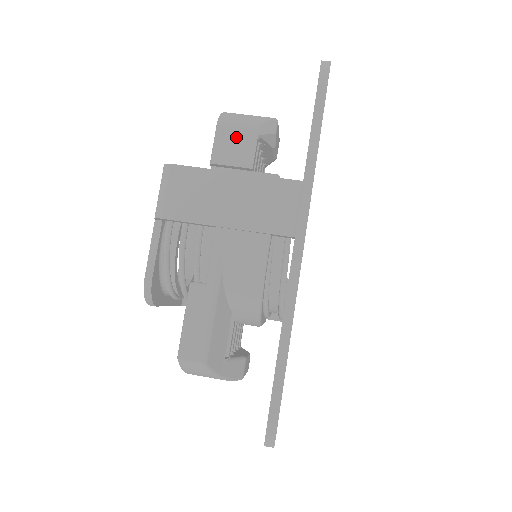
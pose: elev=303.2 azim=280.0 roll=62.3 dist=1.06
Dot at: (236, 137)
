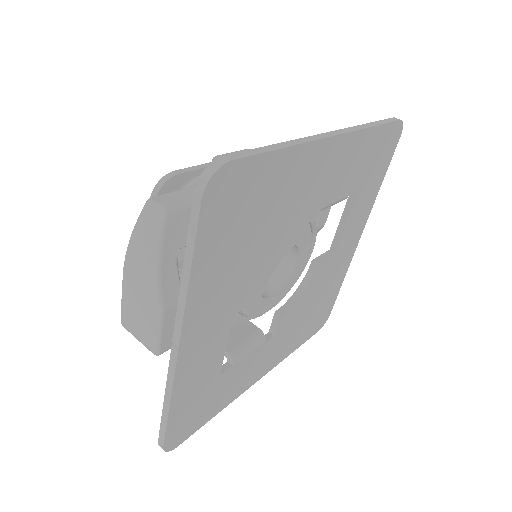
Dot at: occluded
